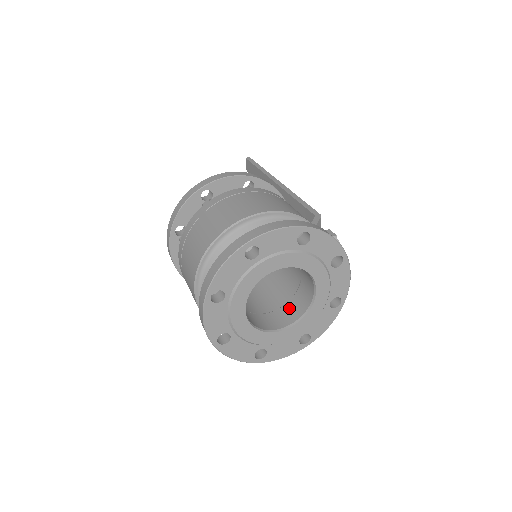
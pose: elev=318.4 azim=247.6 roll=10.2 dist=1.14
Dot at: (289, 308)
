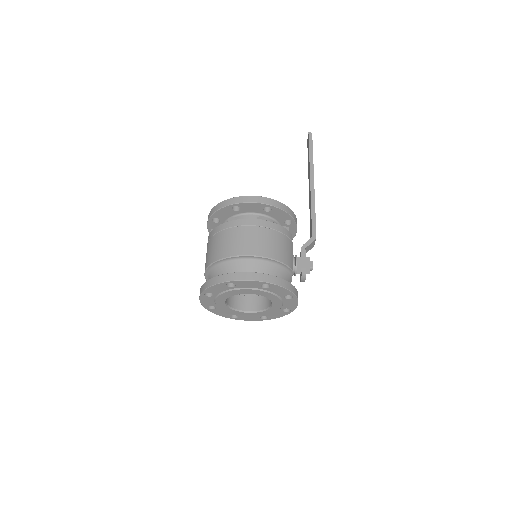
Dot at: (260, 299)
